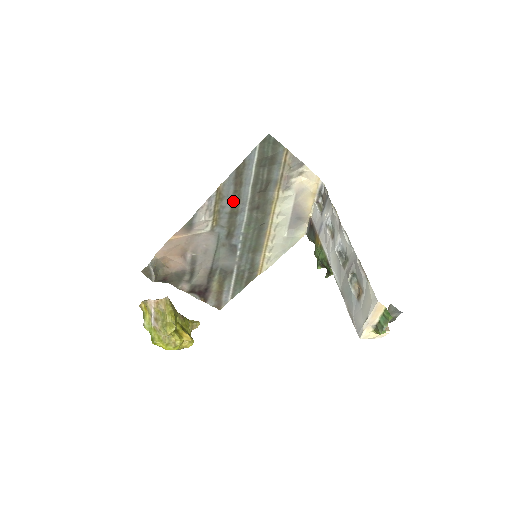
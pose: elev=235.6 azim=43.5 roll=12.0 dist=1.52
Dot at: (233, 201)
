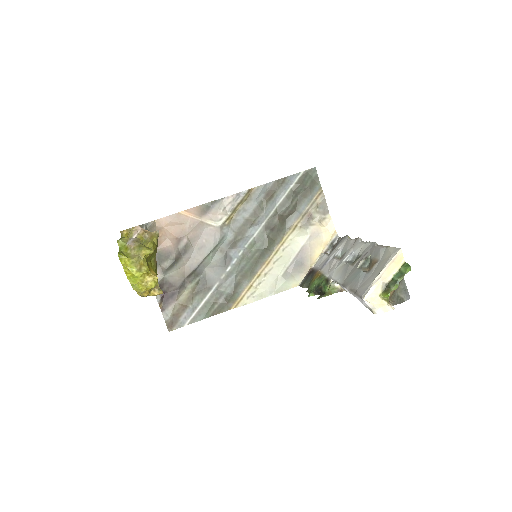
Dot at: (256, 209)
